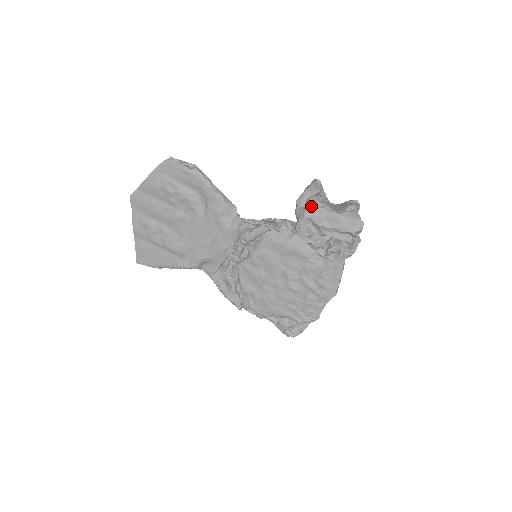
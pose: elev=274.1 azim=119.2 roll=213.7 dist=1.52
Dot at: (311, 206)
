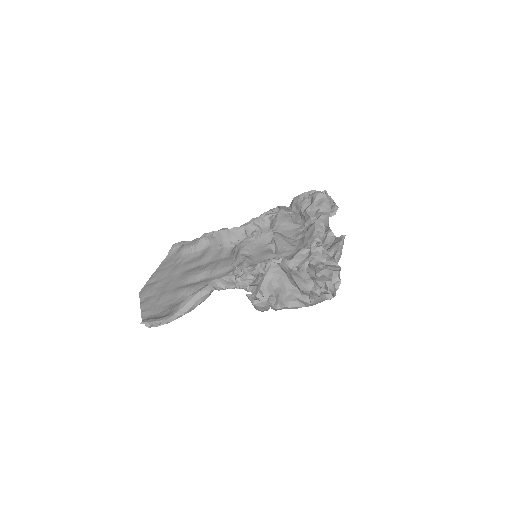
Dot at: occluded
